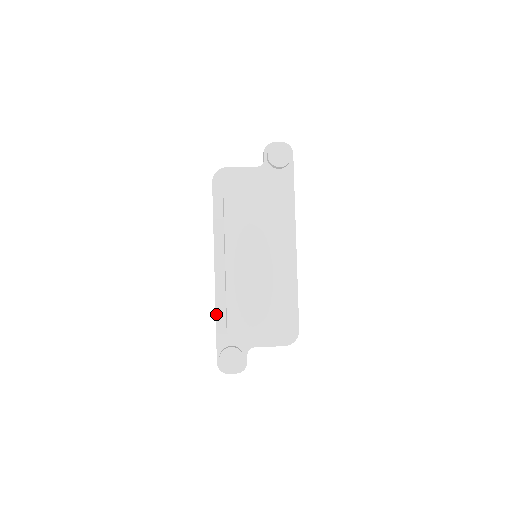
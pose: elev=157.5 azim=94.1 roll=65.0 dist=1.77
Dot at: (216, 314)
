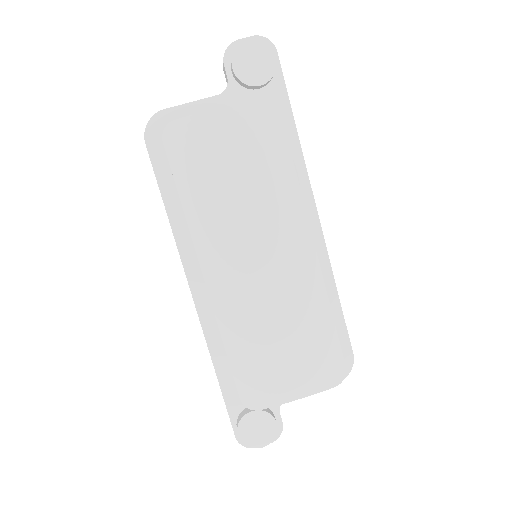
Dot at: (214, 364)
